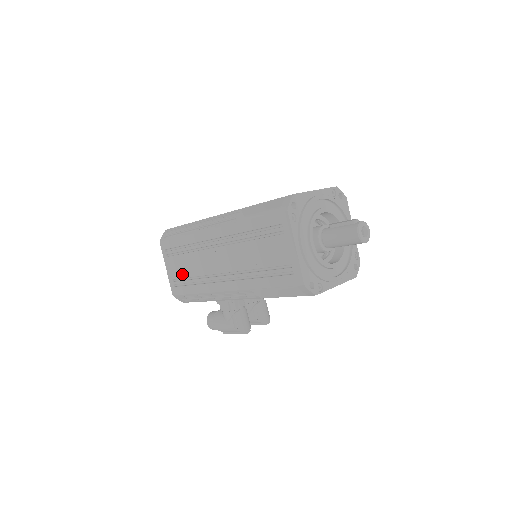
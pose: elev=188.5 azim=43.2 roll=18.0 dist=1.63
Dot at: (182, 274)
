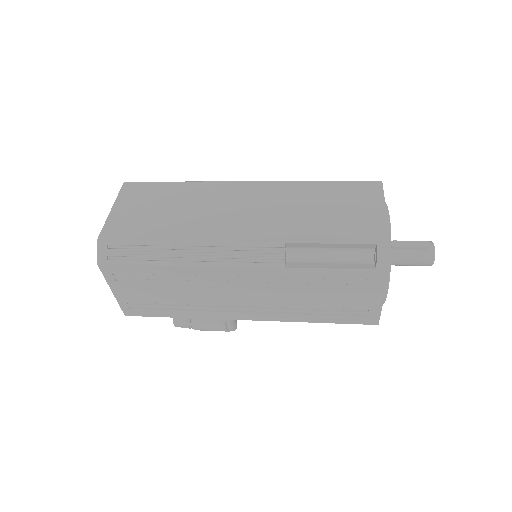
Dot at: (152, 300)
